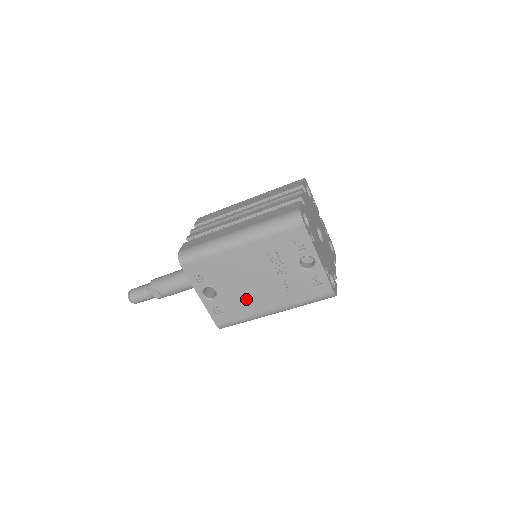
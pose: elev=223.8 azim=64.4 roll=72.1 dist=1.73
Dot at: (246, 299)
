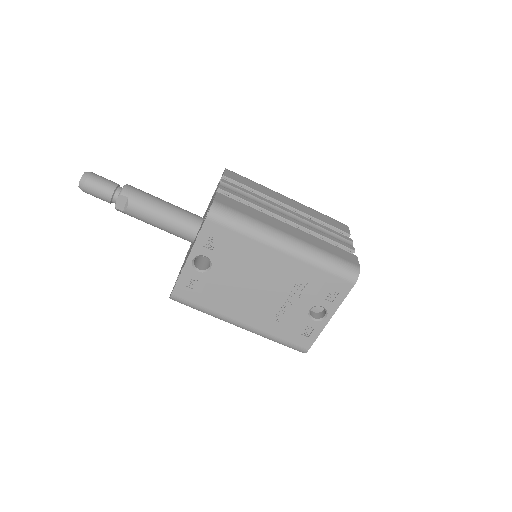
Dot at: (230, 296)
